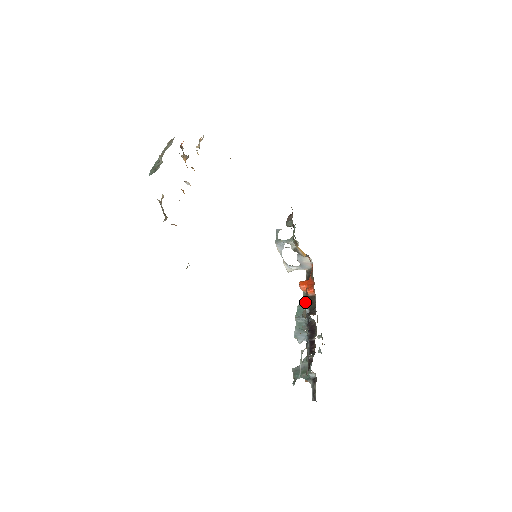
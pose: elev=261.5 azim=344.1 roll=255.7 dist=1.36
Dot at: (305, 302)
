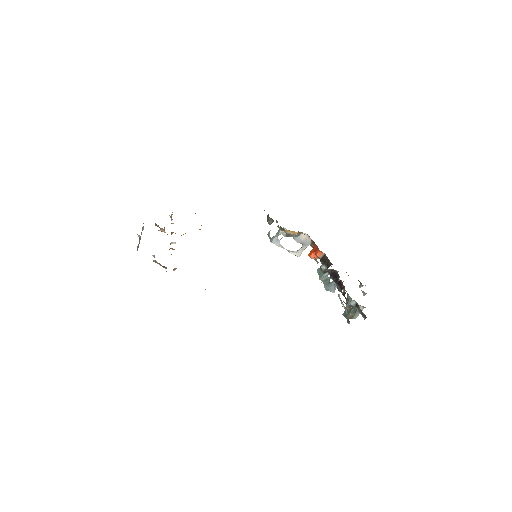
Dot at: (317, 262)
